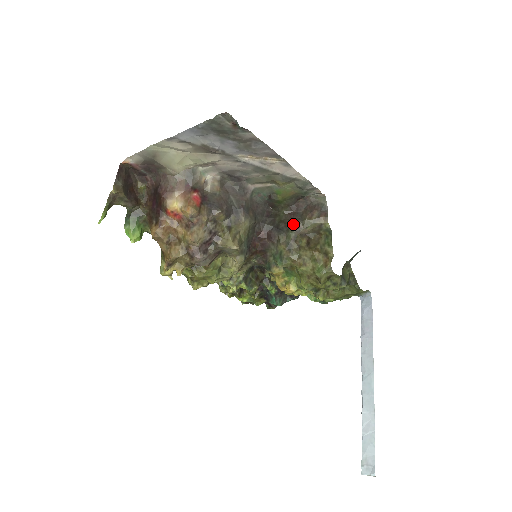
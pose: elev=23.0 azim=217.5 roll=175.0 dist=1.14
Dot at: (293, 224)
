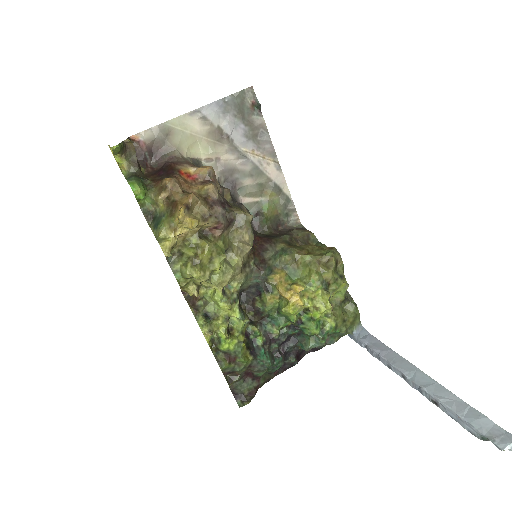
Dot at: (284, 233)
